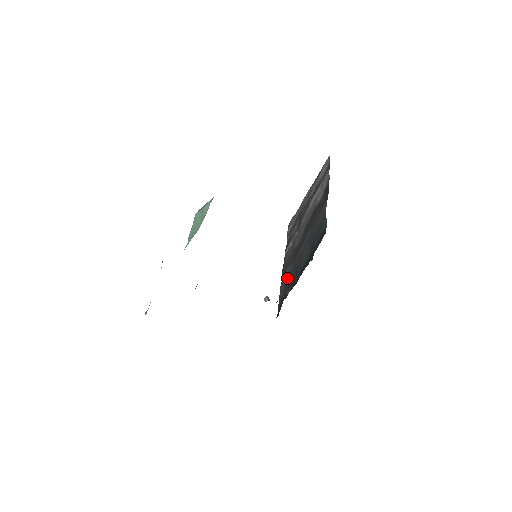
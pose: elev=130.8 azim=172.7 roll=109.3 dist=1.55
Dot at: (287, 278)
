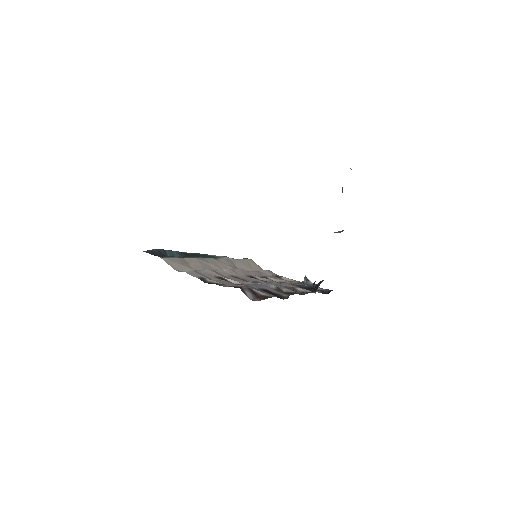
Dot at: occluded
